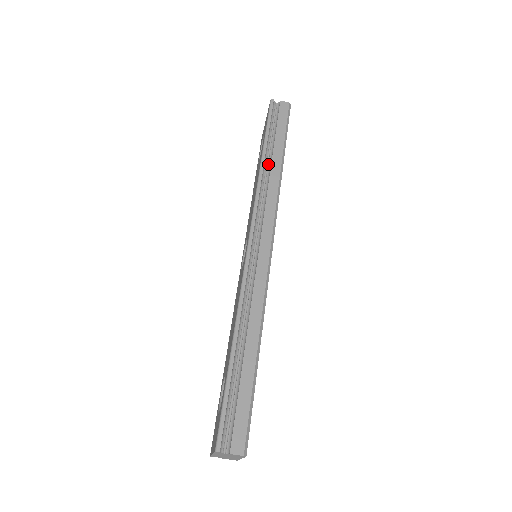
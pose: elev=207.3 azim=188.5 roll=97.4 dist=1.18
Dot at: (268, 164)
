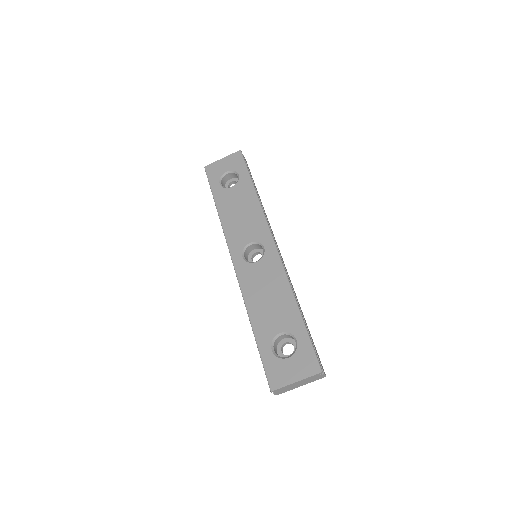
Dot at: occluded
